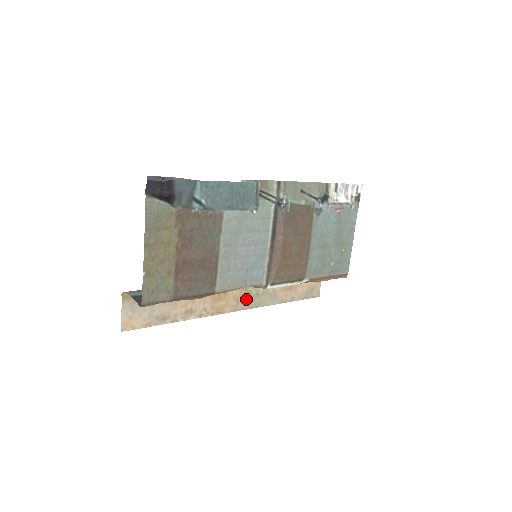
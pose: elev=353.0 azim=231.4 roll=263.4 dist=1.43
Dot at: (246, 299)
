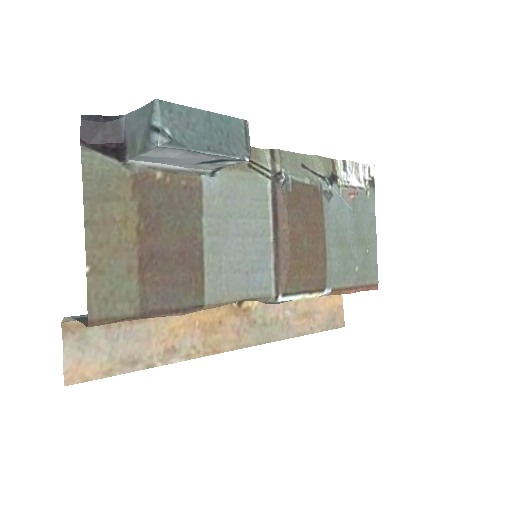
Dot at: (250, 331)
